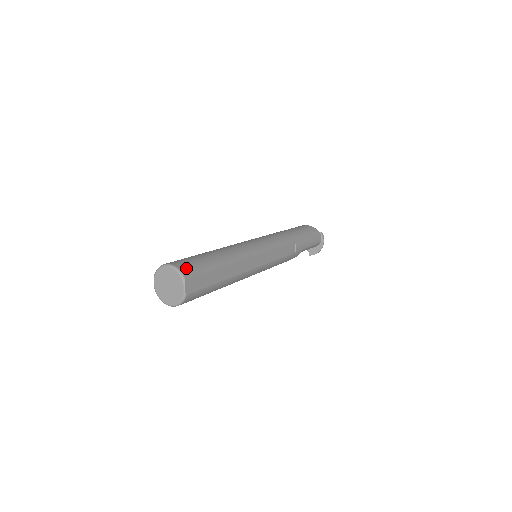
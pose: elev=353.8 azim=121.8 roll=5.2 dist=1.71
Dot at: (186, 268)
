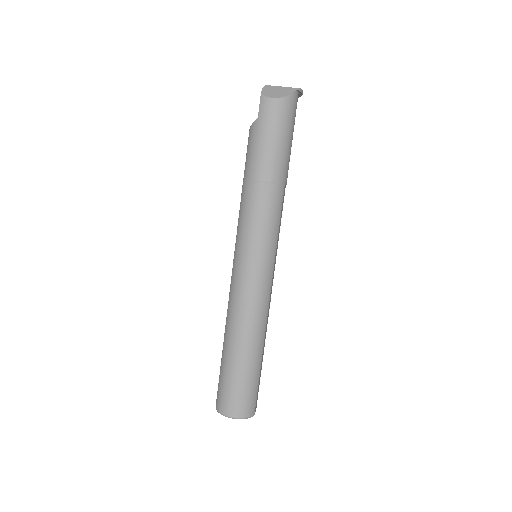
Dot at: (248, 409)
